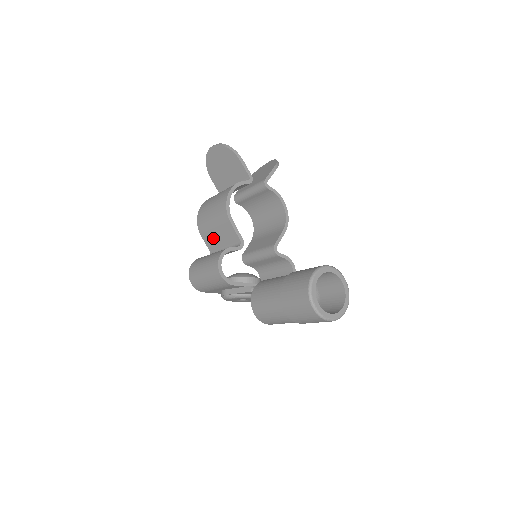
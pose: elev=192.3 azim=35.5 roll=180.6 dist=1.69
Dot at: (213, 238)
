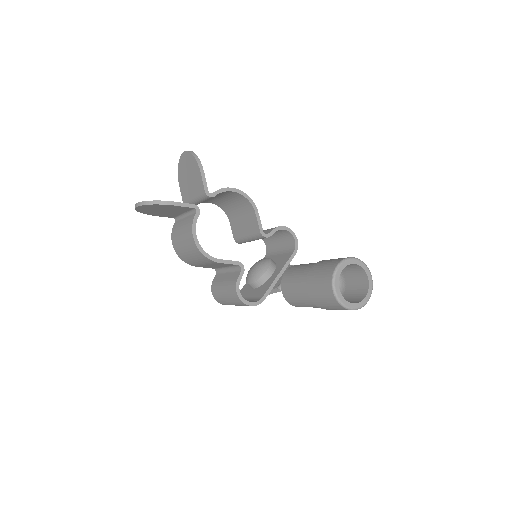
Dot at: (210, 266)
